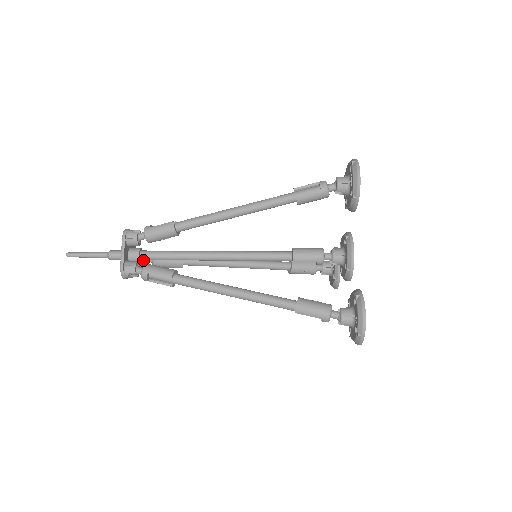
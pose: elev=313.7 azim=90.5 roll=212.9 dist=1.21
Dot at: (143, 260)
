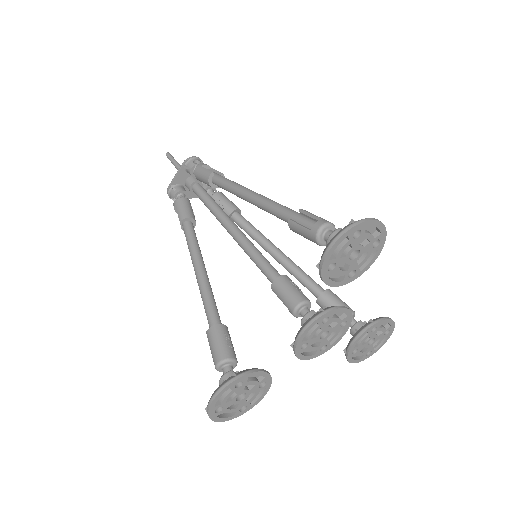
Dot at: occluded
